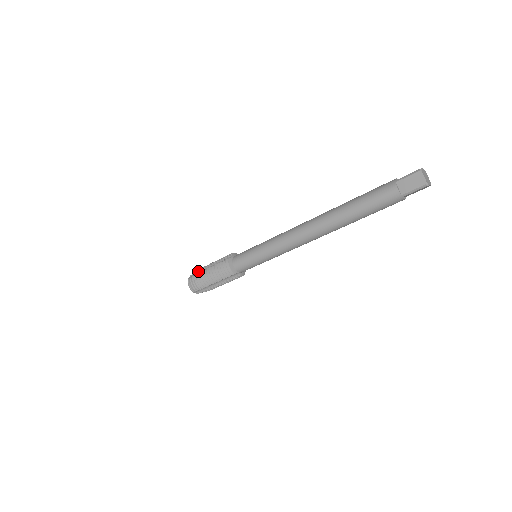
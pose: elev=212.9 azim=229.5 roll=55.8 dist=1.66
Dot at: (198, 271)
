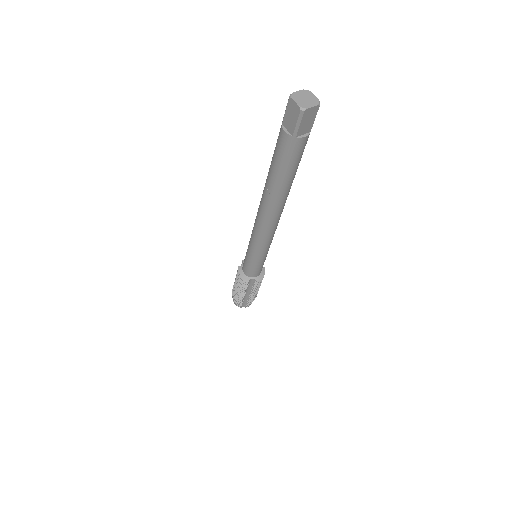
Dot at: occluded
